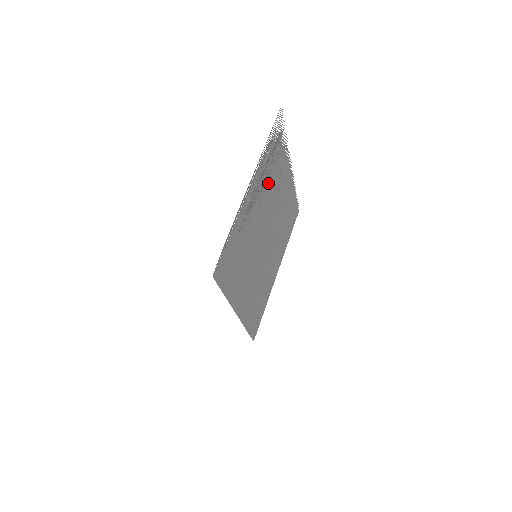
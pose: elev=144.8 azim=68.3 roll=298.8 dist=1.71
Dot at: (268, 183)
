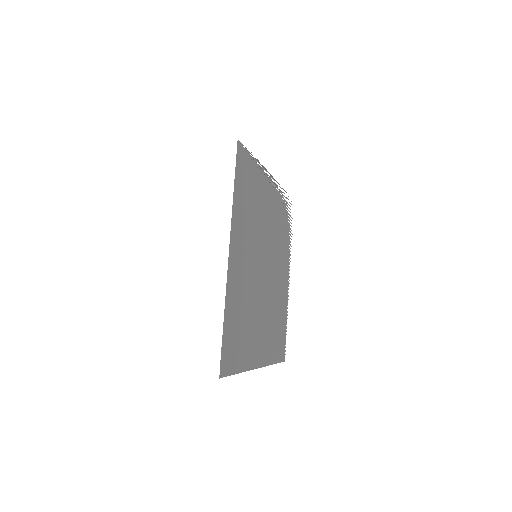
Dot at: (277, 225)
